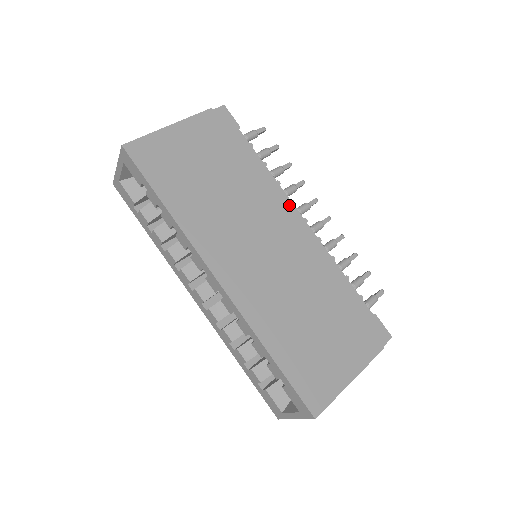
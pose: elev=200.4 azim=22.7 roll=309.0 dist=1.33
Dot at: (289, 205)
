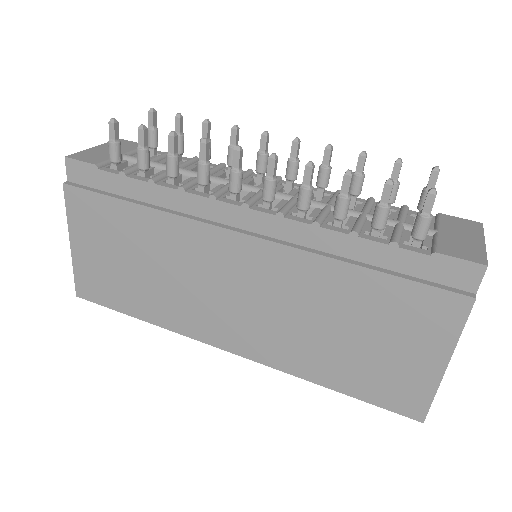
Dot at: (214, 207)
